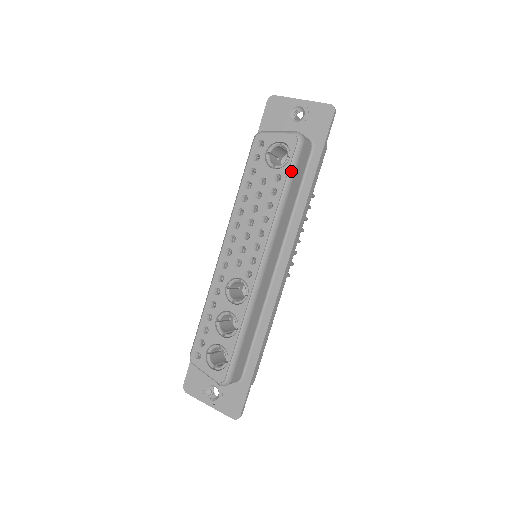
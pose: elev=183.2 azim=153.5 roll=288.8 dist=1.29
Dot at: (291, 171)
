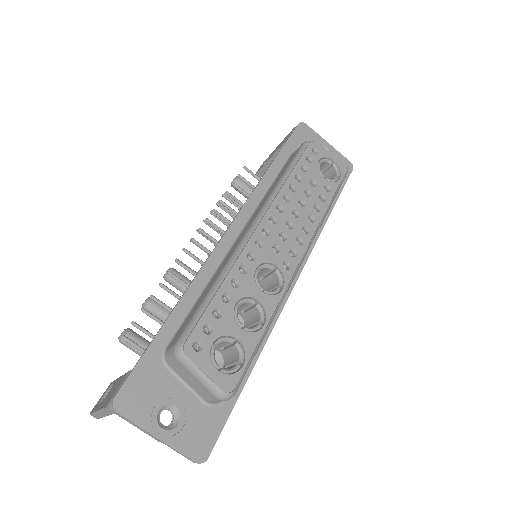
Dot at: (338, 190)
